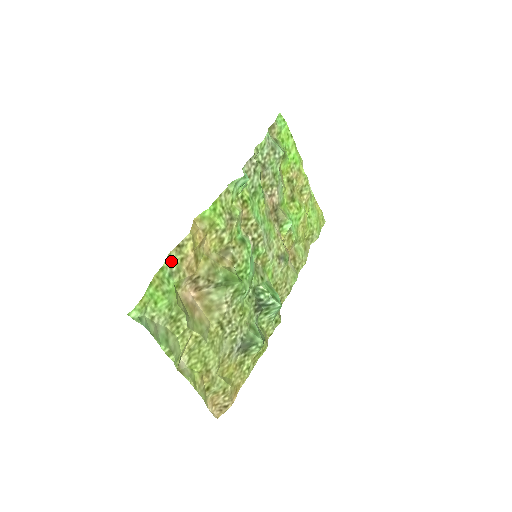
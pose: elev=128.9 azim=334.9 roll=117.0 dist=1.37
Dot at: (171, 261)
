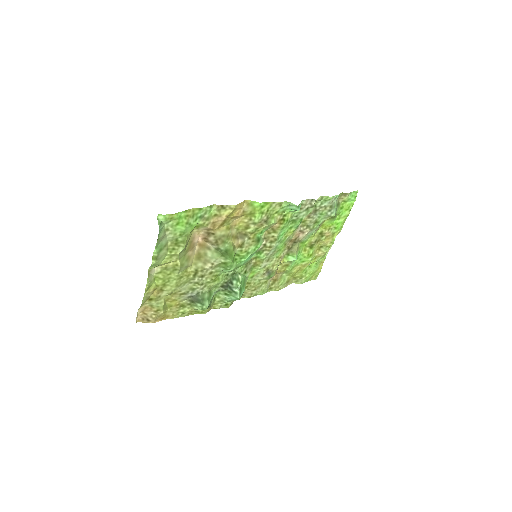
Dot at: (209, 210)
